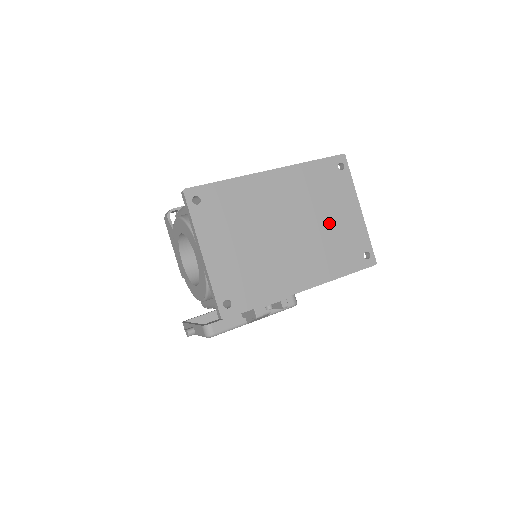
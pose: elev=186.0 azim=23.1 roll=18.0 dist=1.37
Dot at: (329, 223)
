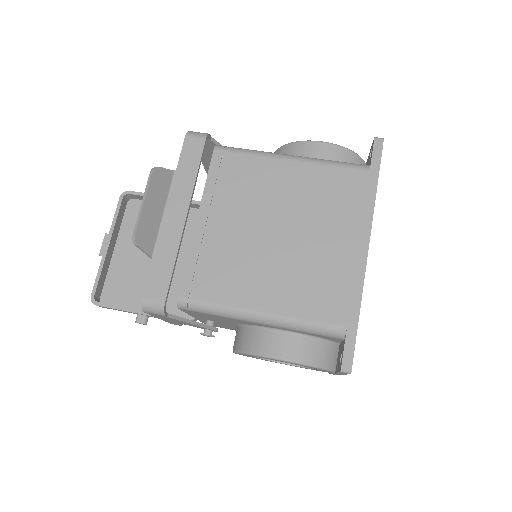
Dot at: occluded
